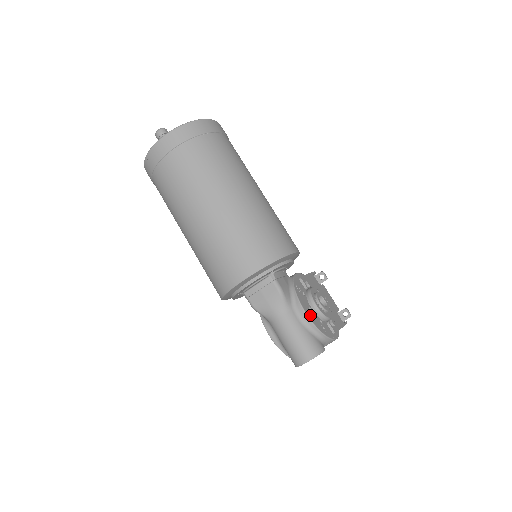
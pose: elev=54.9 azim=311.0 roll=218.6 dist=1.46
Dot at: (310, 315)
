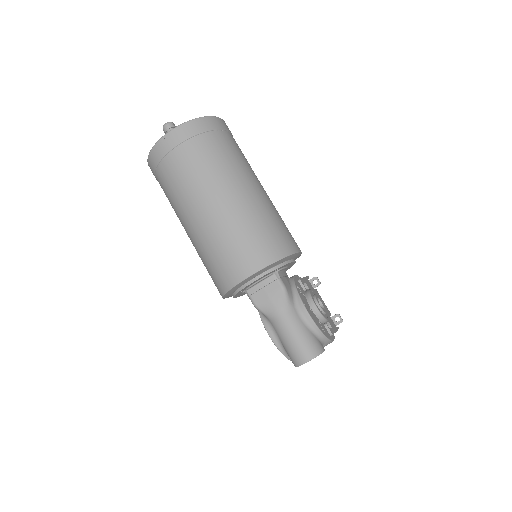
Dot at: (311, 315)
